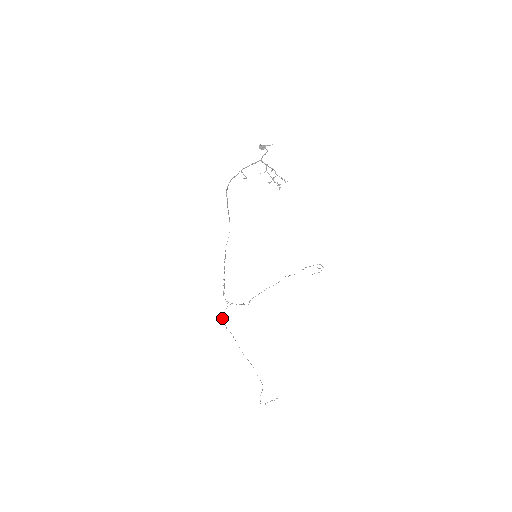
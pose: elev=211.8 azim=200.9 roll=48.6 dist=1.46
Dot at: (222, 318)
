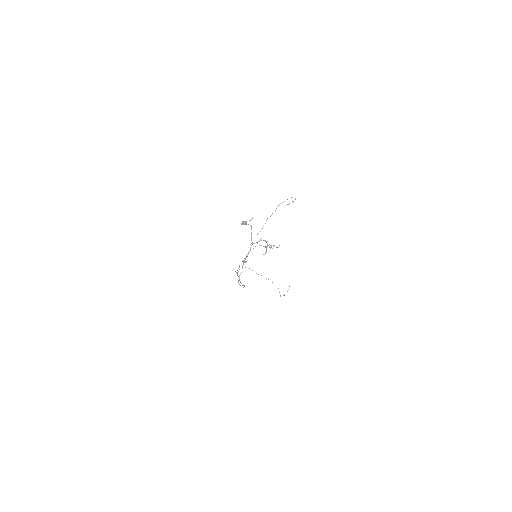
Dot at: occluded
